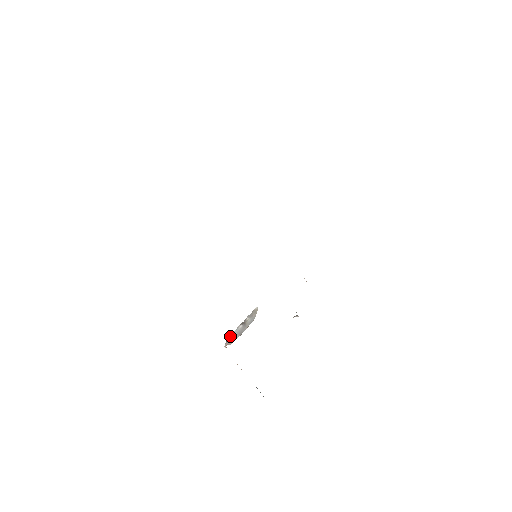
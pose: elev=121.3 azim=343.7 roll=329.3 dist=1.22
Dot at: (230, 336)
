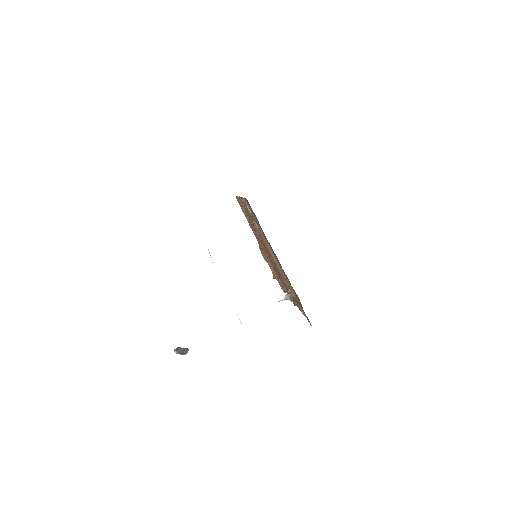
Dot at: (177, 347)
